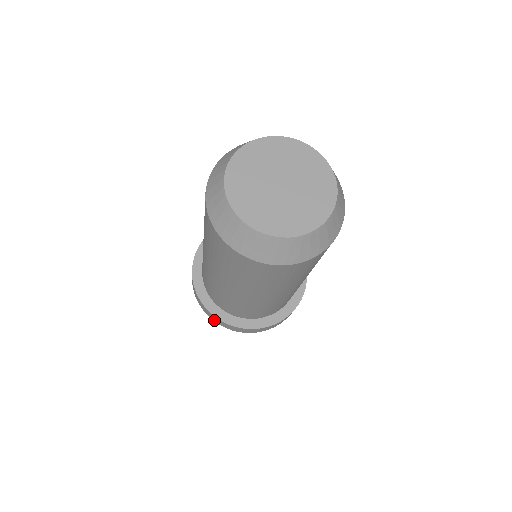
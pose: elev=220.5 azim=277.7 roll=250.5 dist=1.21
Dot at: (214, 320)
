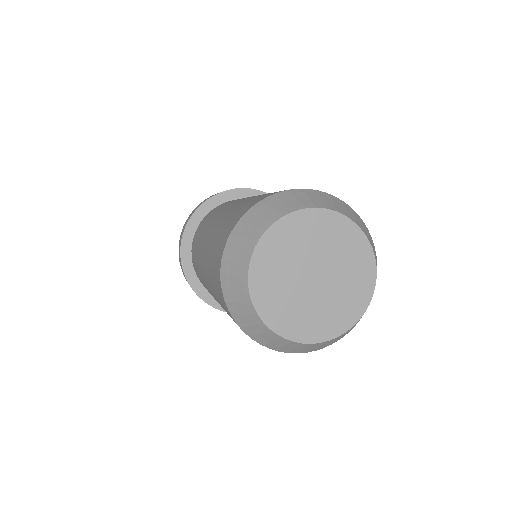
Dot at: occluded
